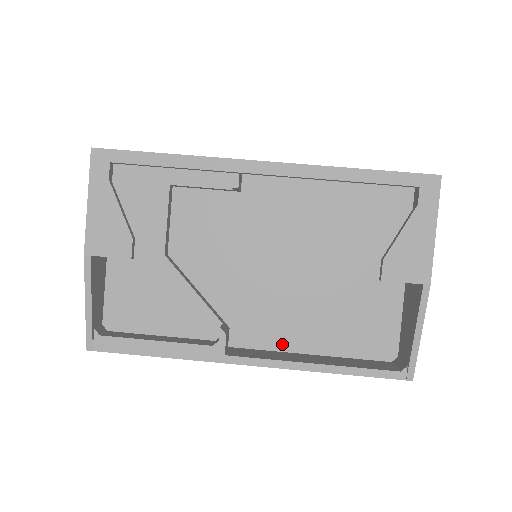
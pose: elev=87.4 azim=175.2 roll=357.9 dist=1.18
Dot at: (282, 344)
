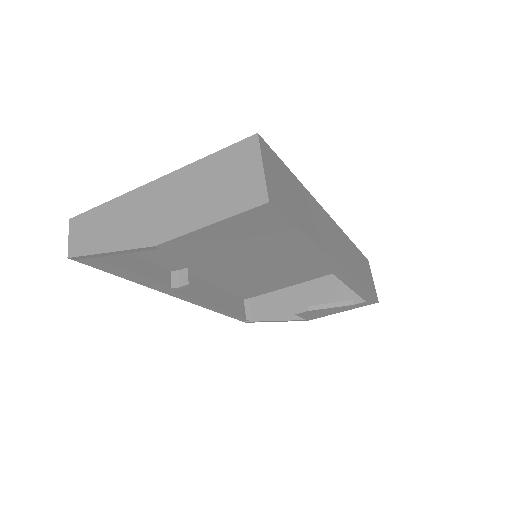
Dot at: (205, 277)
